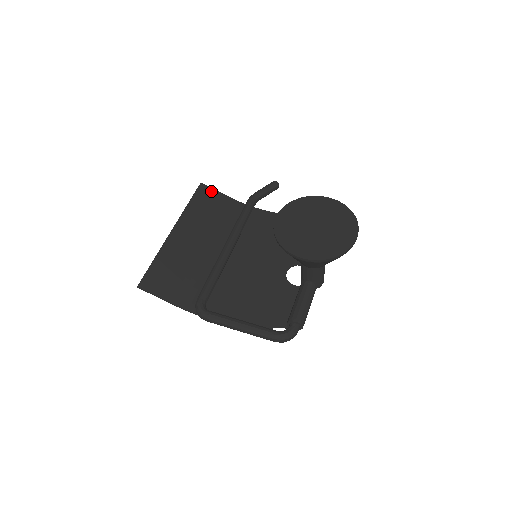
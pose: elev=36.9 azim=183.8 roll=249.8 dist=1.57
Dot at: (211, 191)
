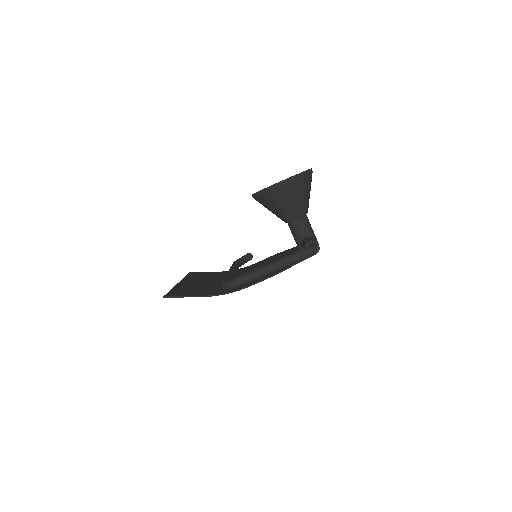
Dot at: occluded
